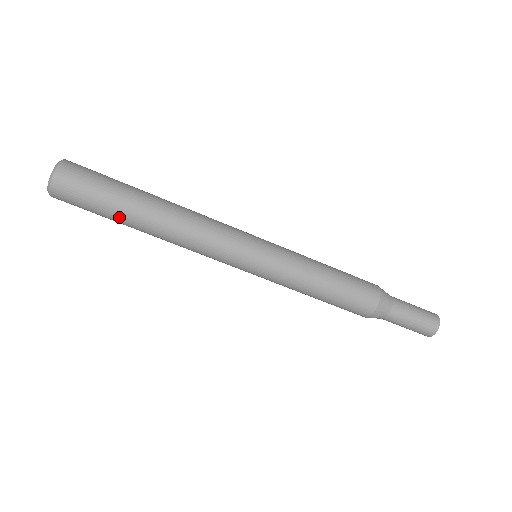
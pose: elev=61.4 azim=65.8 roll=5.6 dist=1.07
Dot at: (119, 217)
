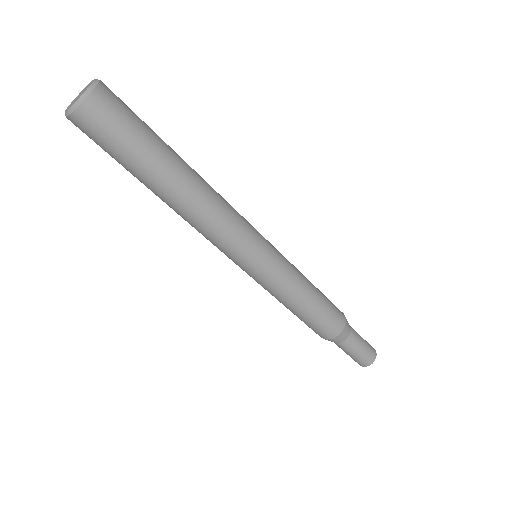
Dot at: (136, 176)
